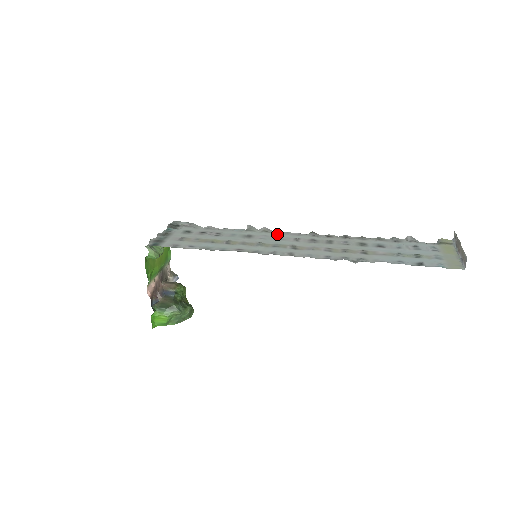
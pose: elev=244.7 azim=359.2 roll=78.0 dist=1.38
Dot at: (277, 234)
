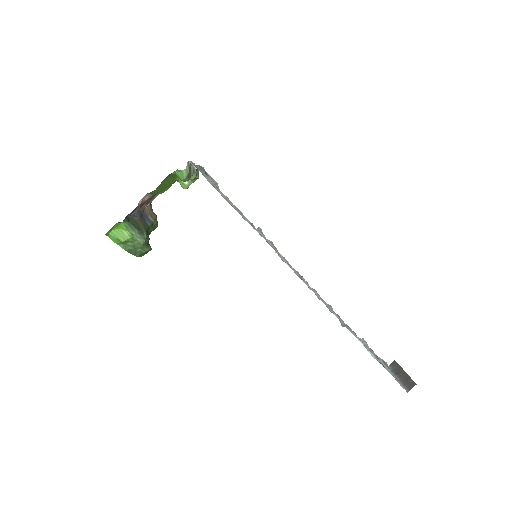
Dot at: occluded
